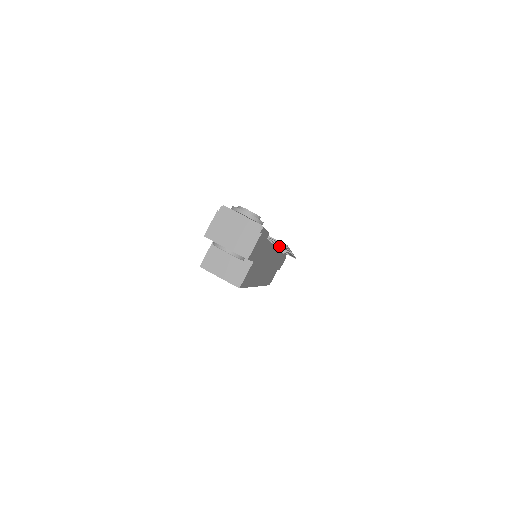
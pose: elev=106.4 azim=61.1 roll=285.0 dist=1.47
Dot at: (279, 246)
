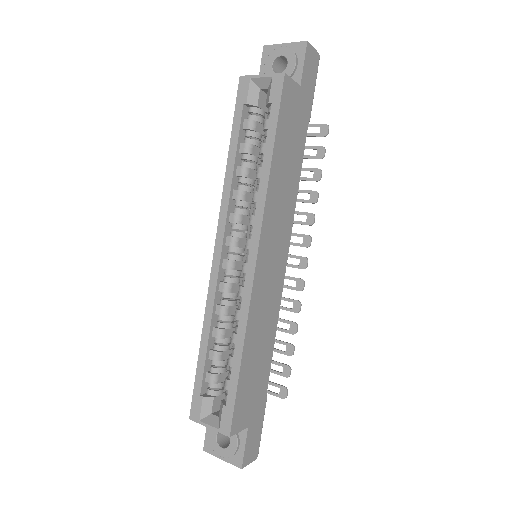
Dot at: (298, 221)
